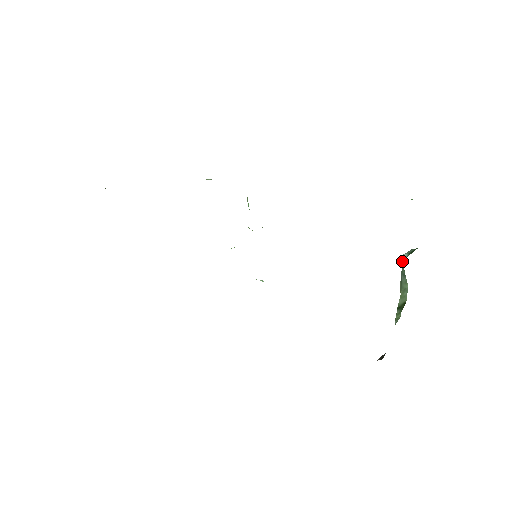
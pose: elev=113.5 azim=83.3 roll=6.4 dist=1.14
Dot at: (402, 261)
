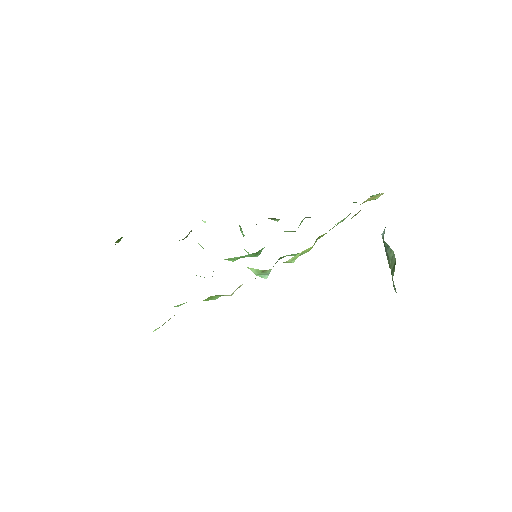
Dot at: occluded
